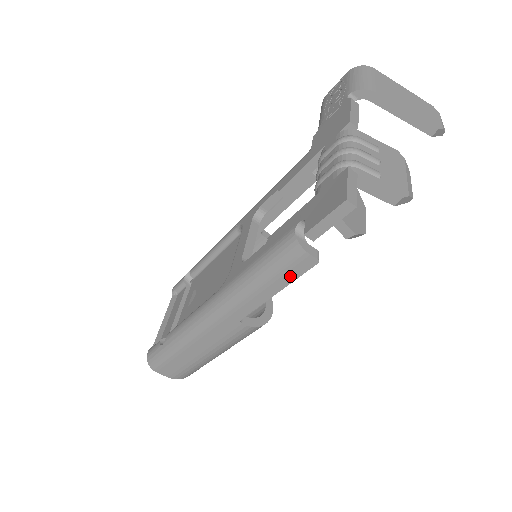
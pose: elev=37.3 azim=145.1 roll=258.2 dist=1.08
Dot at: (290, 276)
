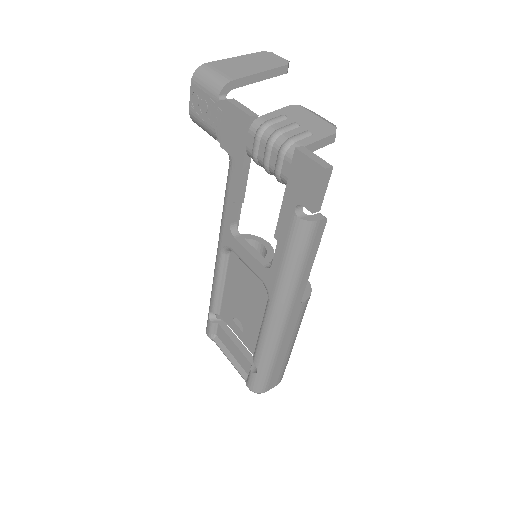
Dot at: (315, 245)
